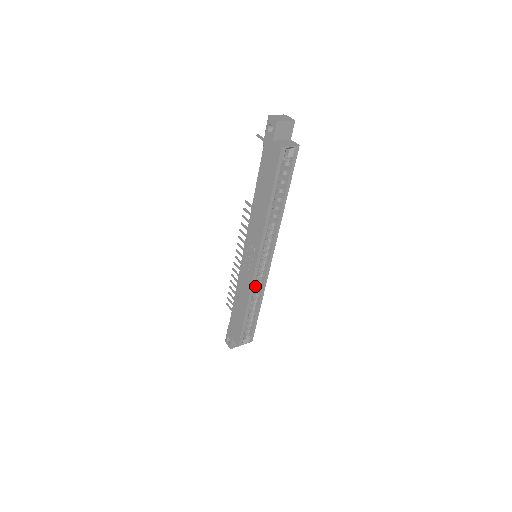
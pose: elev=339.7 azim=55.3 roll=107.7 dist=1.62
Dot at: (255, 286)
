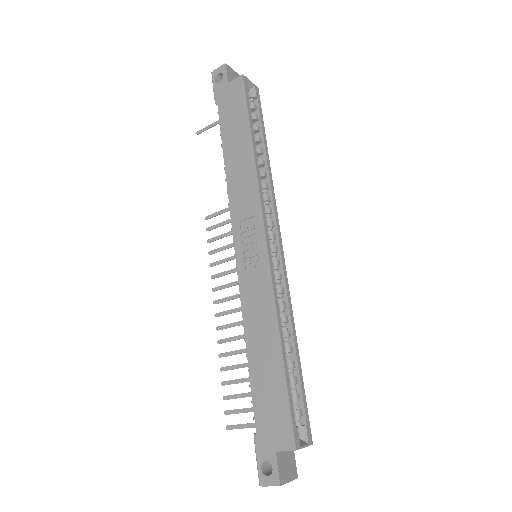
Dot at: occluded
